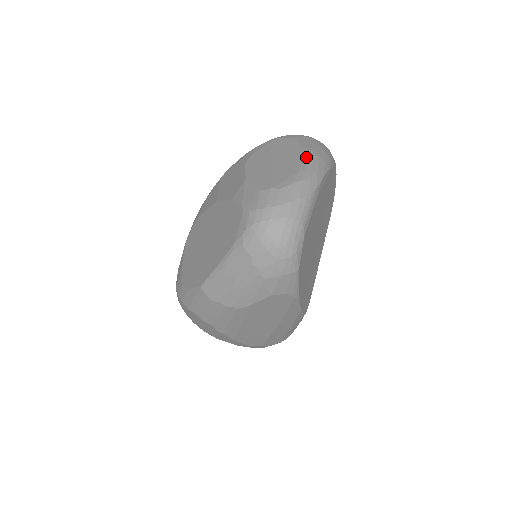
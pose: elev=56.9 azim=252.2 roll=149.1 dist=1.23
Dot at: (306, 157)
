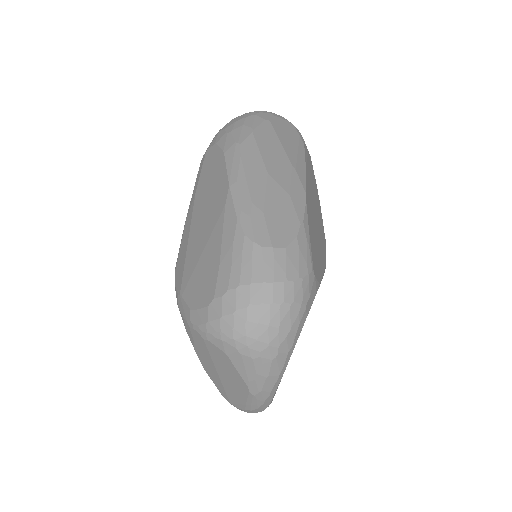
Dot at: (248, 395)
